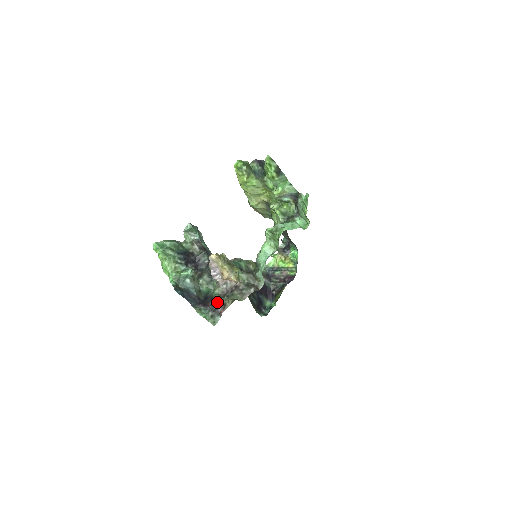
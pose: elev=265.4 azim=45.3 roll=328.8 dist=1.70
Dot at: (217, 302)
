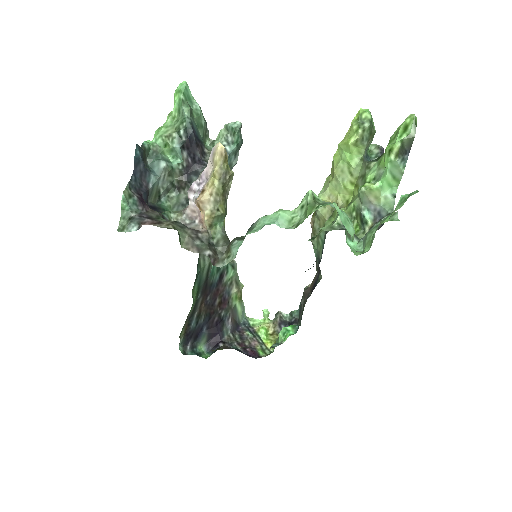
Dot at: (157, 216)
